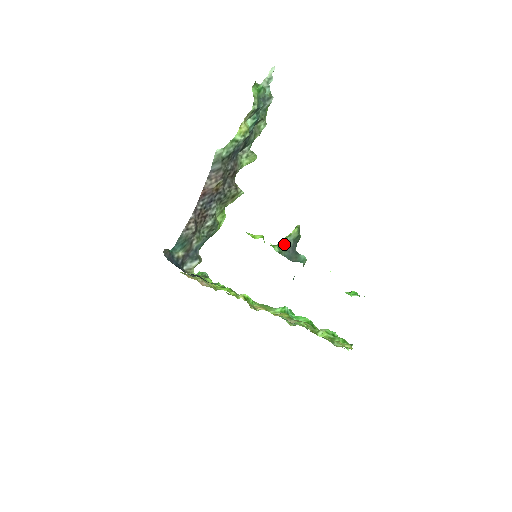
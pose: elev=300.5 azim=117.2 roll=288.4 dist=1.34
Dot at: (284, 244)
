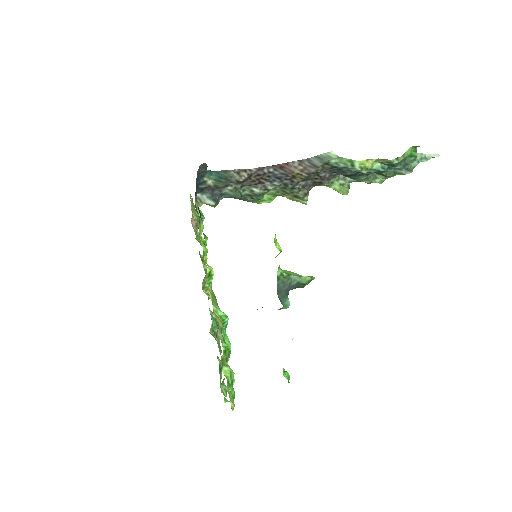
Dot at: (288, 276)
